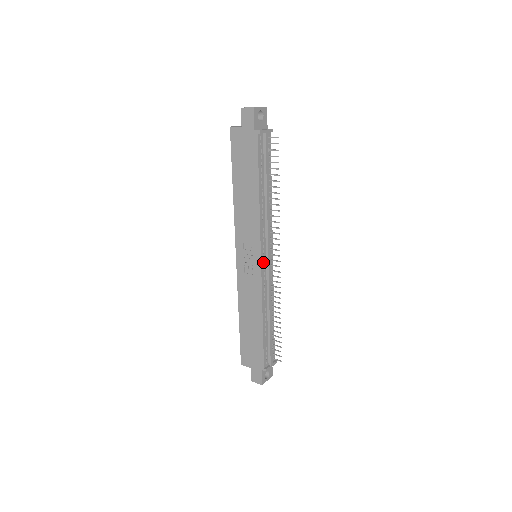
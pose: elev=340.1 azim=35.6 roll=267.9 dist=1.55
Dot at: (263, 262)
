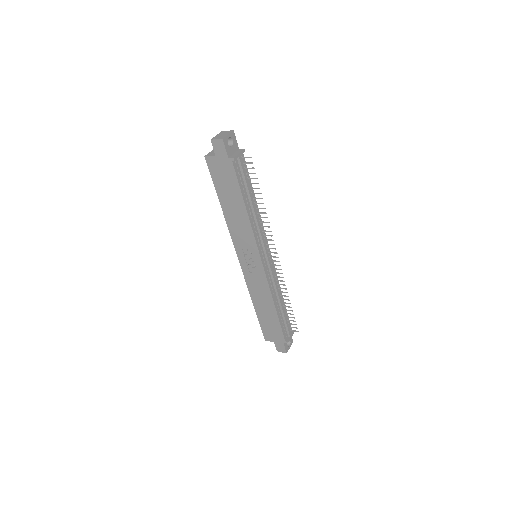
Dot at: (264, 262)
